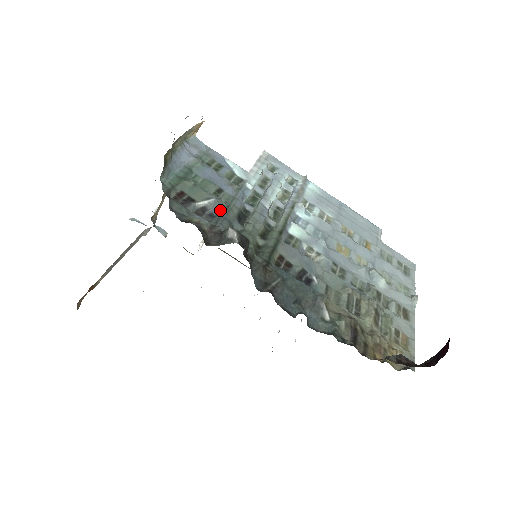
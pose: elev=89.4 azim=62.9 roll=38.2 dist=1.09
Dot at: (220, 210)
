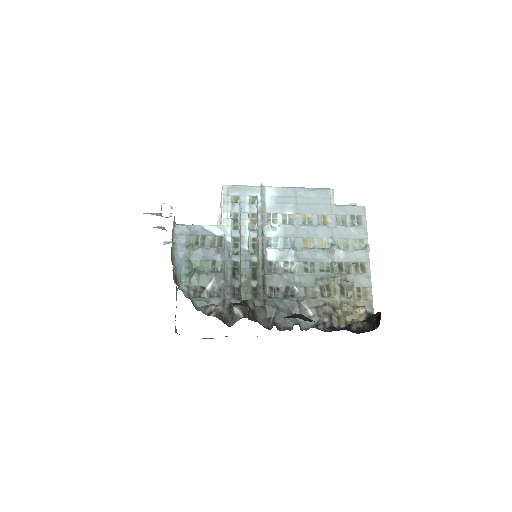
Dot at: (221, 282)
